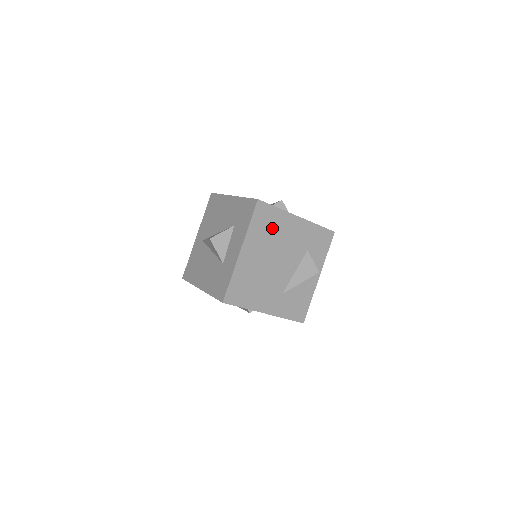
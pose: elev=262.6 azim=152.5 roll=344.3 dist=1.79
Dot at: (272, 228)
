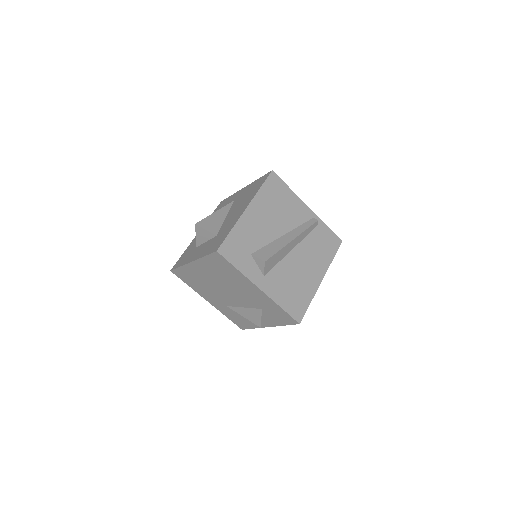
Dot at: (227, 274)
